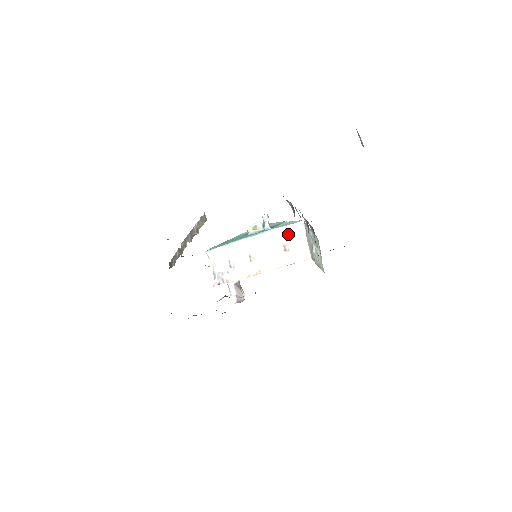
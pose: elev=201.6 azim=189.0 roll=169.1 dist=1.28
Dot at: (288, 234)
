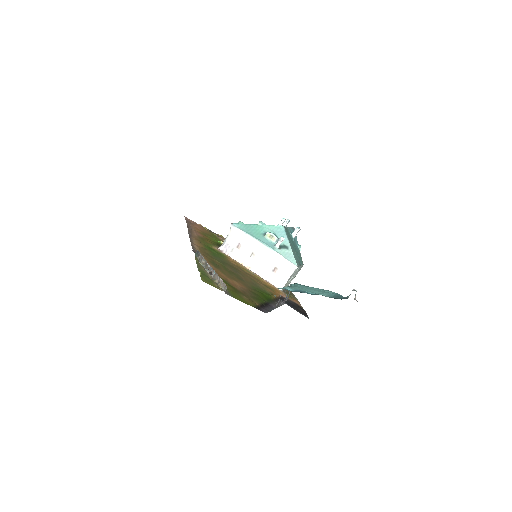
Dot at: (283, 265)
